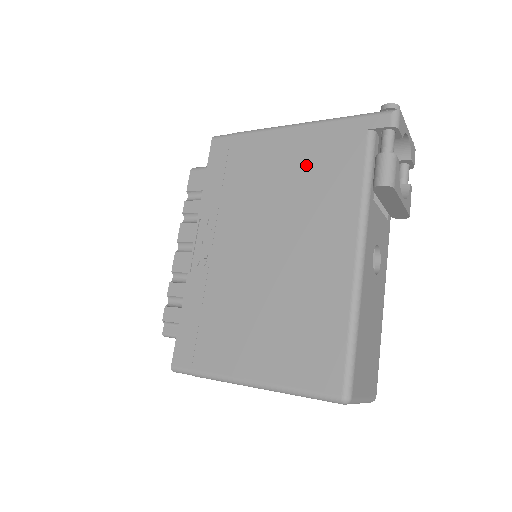
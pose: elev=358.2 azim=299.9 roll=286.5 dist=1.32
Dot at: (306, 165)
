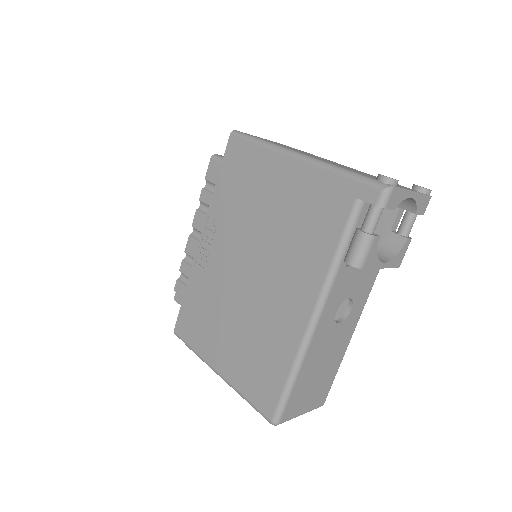
Dot at: (296, 208)
